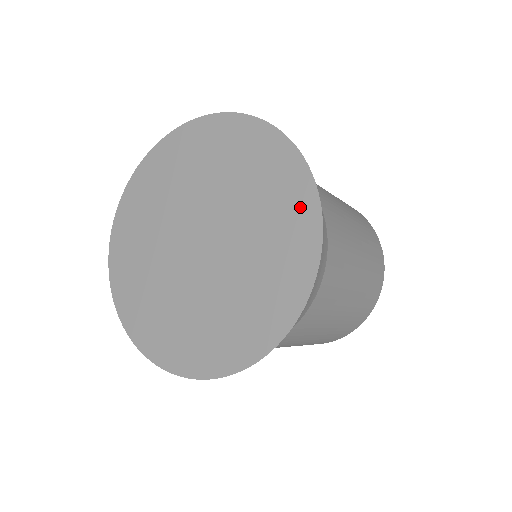
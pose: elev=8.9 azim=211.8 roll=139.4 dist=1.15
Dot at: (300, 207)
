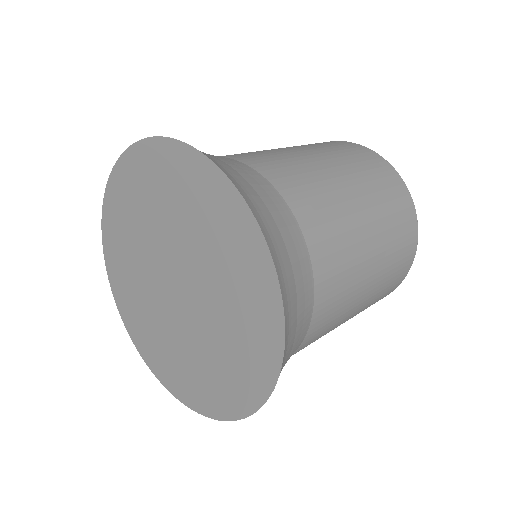
Dot at: (257, 372)
